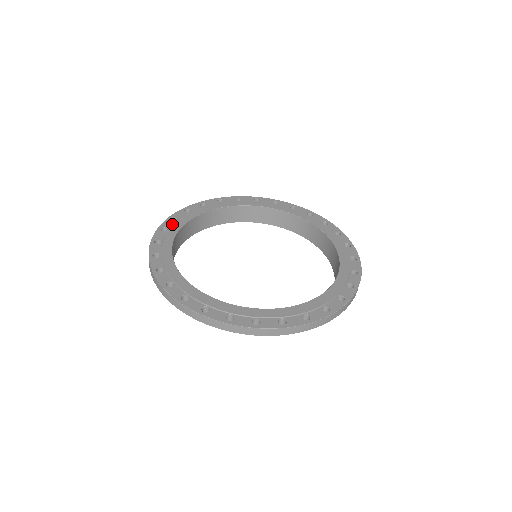
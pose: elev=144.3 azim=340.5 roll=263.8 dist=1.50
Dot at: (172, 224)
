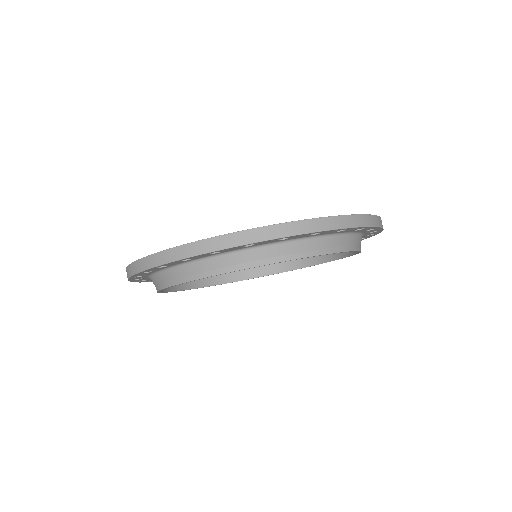
Dot at: occluded
